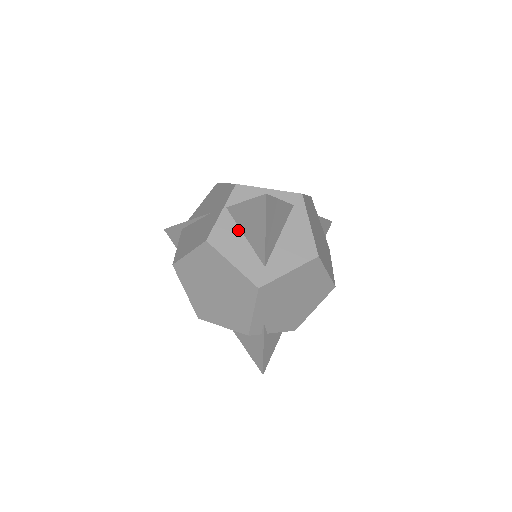
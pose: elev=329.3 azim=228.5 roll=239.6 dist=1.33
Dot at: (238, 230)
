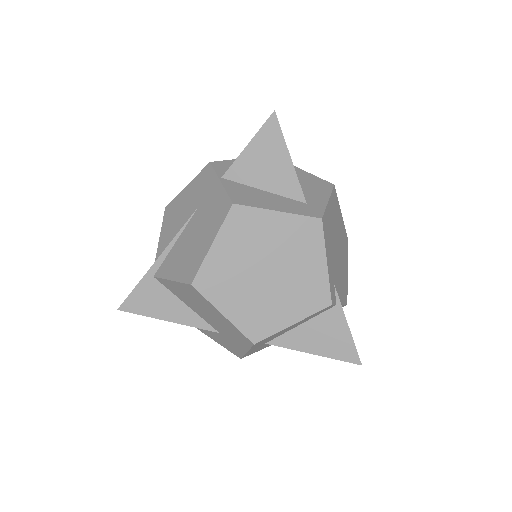
Dot at: (252, 188)
